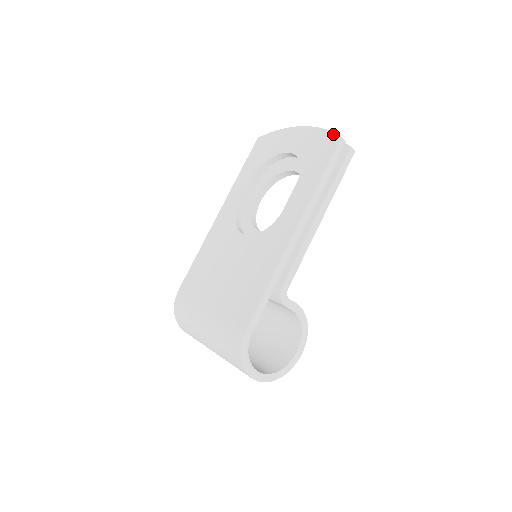
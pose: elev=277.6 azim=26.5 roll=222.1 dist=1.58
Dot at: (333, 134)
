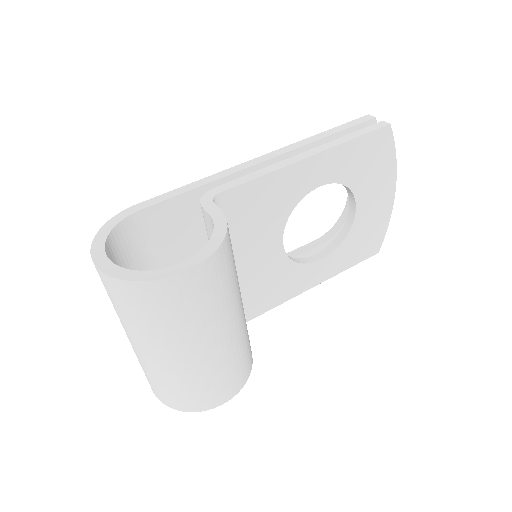
Dot at: occluded
